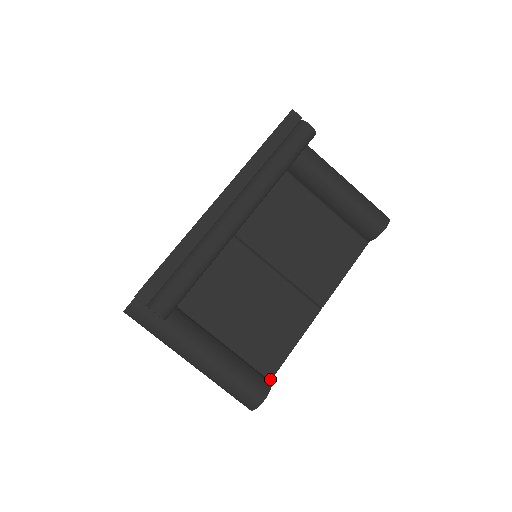
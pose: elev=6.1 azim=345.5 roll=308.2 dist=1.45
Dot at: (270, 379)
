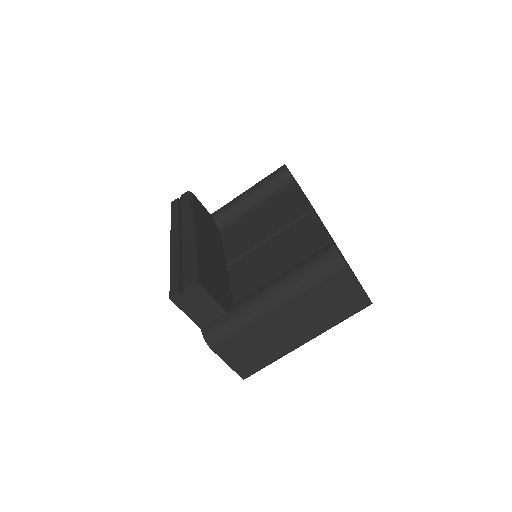
Dot at: occluded
